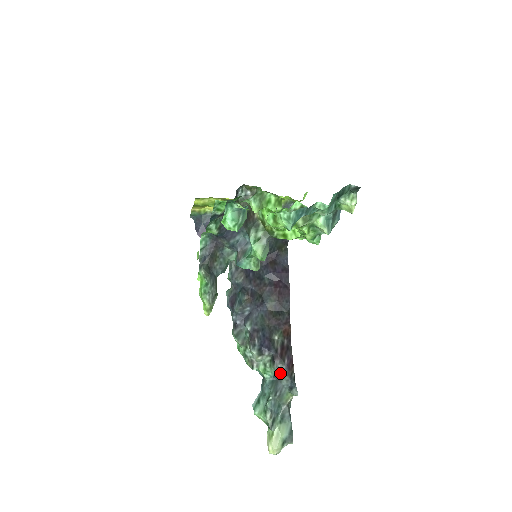
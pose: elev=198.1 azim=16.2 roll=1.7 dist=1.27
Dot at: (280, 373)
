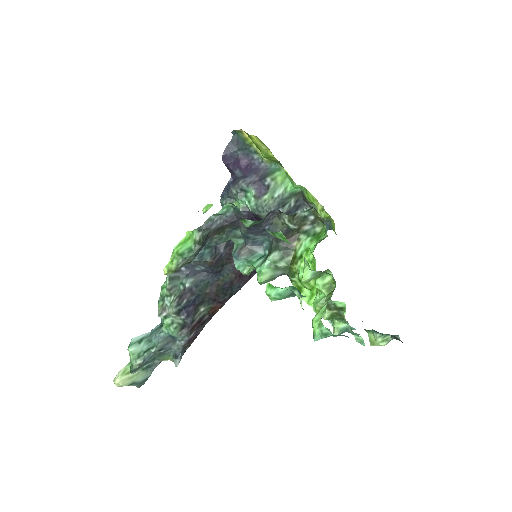
Dot at: (179, 339)
